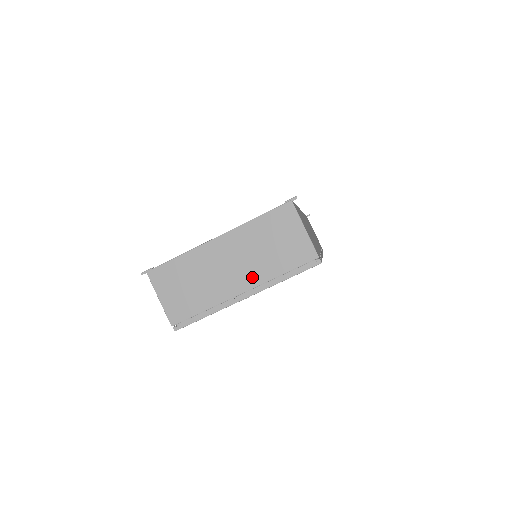
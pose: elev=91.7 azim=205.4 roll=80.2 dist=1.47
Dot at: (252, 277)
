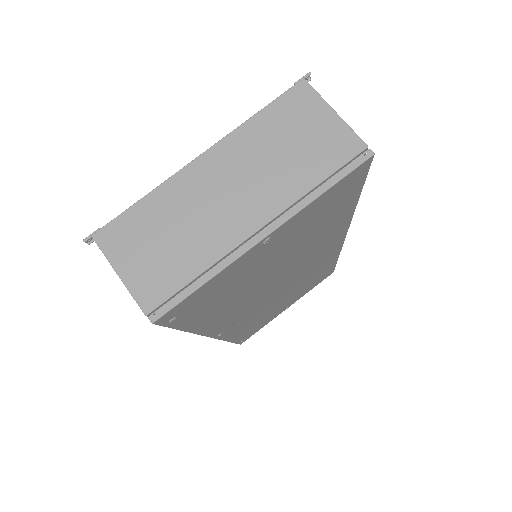
Dot at: (268, 201)
